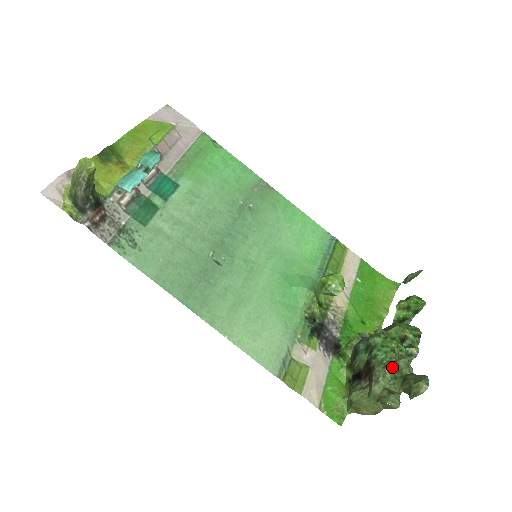
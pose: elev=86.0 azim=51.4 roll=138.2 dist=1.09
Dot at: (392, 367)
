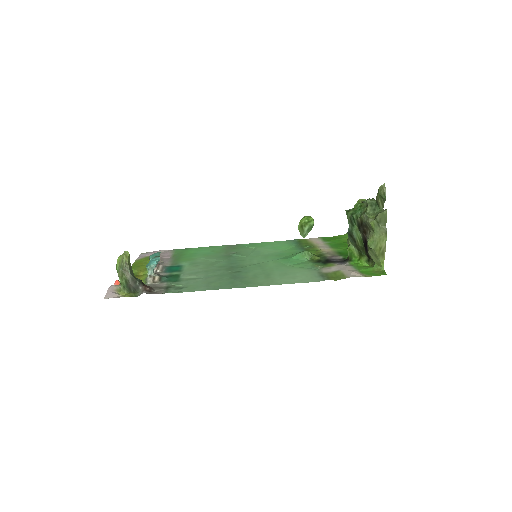
Dot at: (367, 208)
